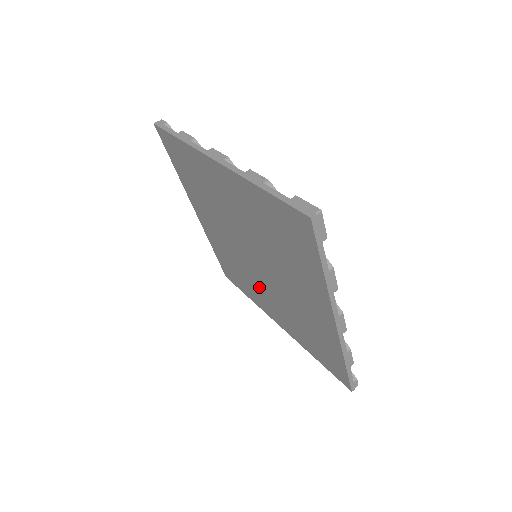
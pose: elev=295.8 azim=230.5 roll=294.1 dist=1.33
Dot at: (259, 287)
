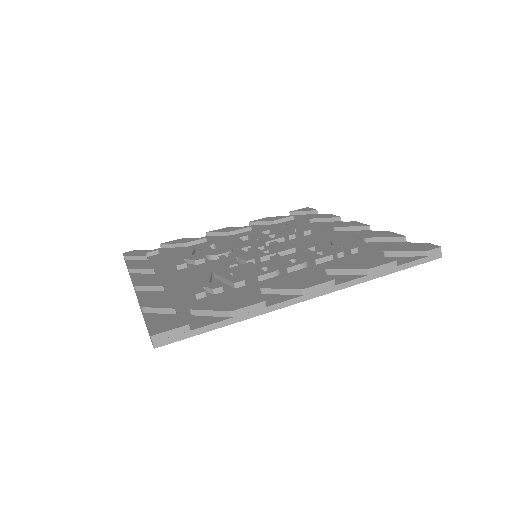
Dot at: occluded
